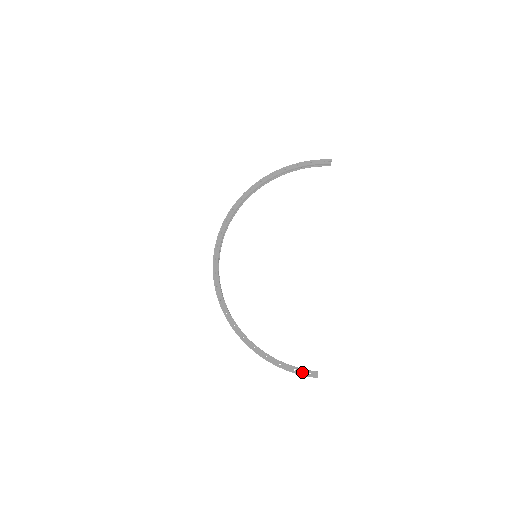
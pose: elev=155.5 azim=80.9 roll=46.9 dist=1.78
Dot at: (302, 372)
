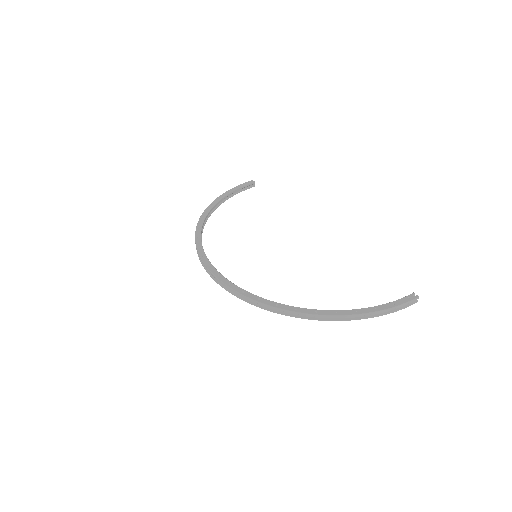
Dot at: (402, 301)
